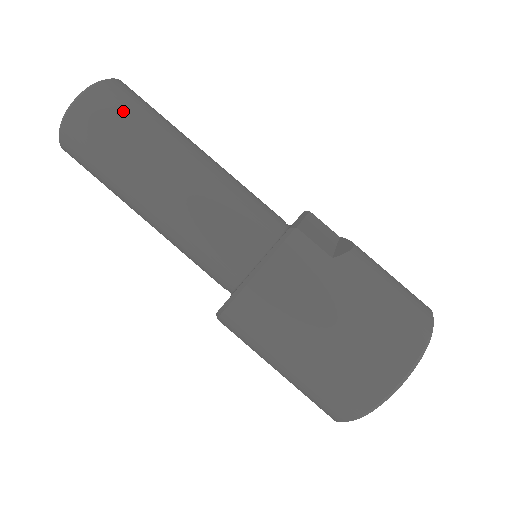
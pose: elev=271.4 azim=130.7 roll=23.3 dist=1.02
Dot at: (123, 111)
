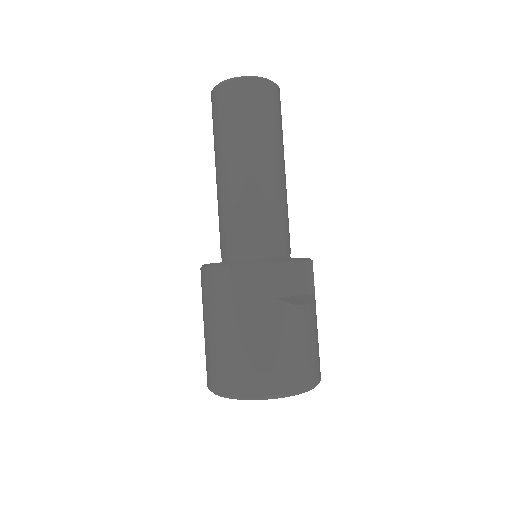
Dot at: (252, 107)
